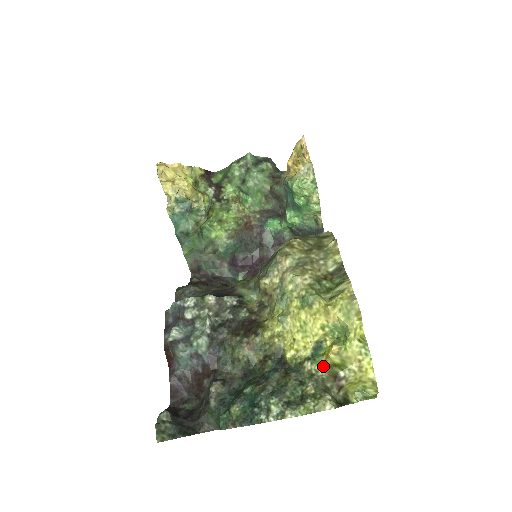
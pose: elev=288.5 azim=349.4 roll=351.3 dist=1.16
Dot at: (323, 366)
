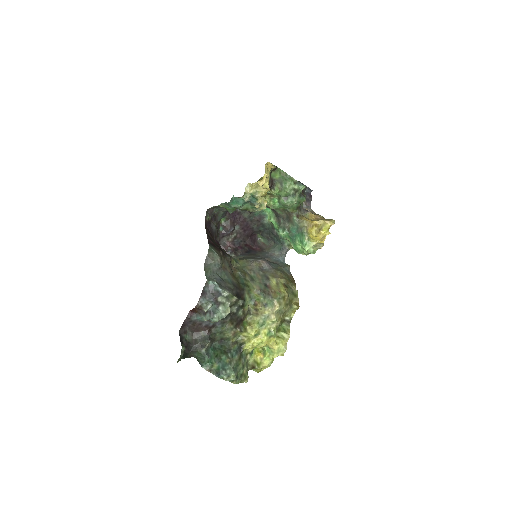
Dot at: (253, 360)
